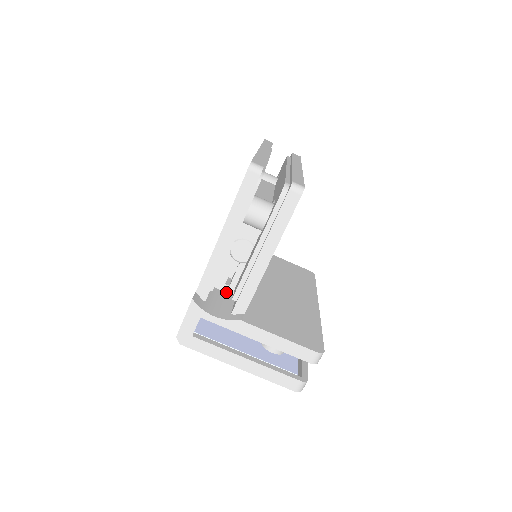
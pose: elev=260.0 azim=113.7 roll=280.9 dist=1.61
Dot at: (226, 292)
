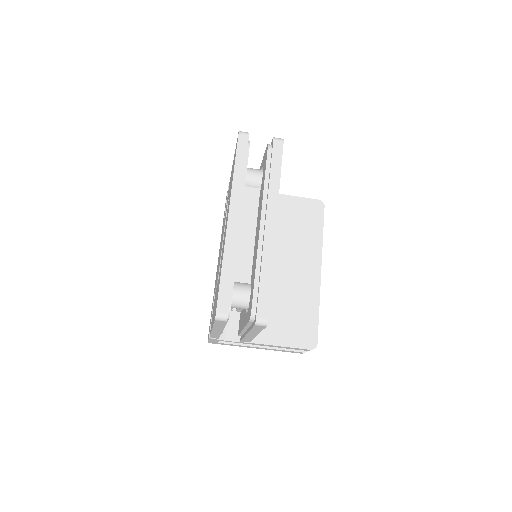
Dot at: occluded
